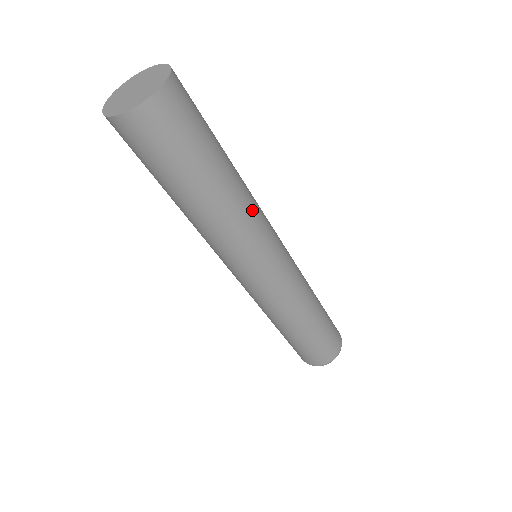
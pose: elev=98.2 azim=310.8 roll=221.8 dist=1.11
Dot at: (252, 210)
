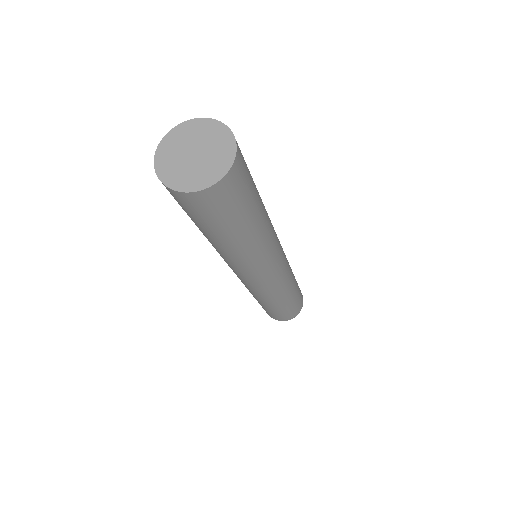
Dot at: (272, 229)
